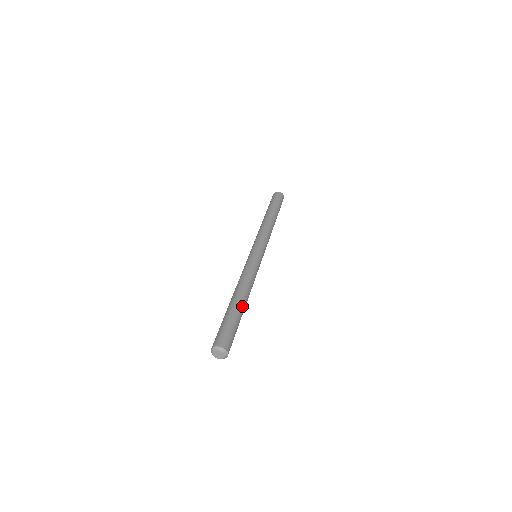
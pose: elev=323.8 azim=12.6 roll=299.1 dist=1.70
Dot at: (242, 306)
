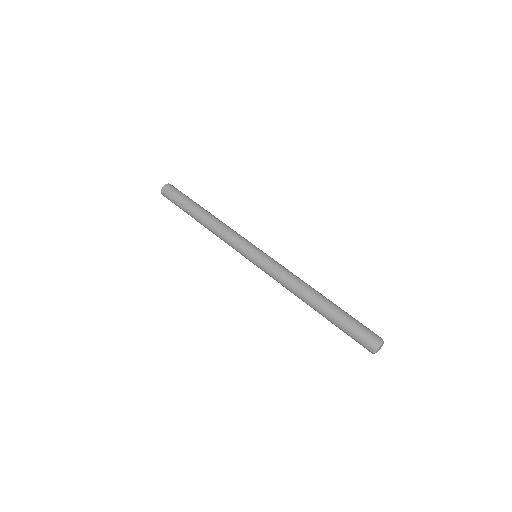
Dot at: occluded
